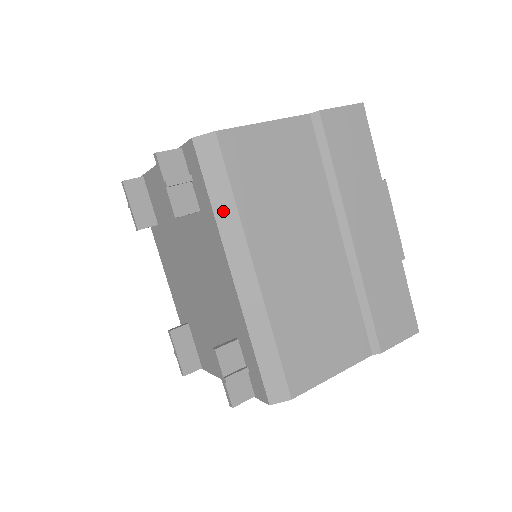
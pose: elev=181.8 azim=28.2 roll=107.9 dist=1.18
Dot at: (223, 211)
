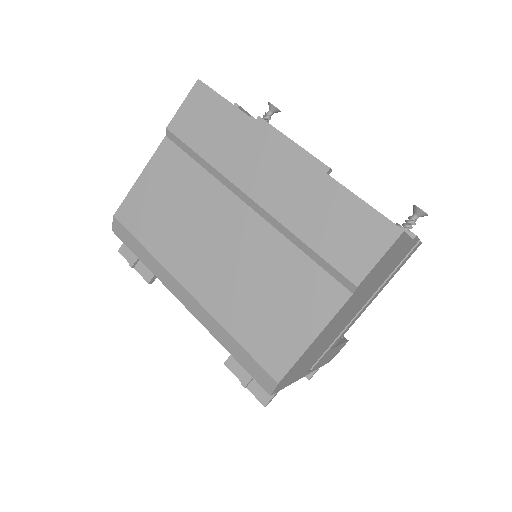
Dot at: (149, 263)
